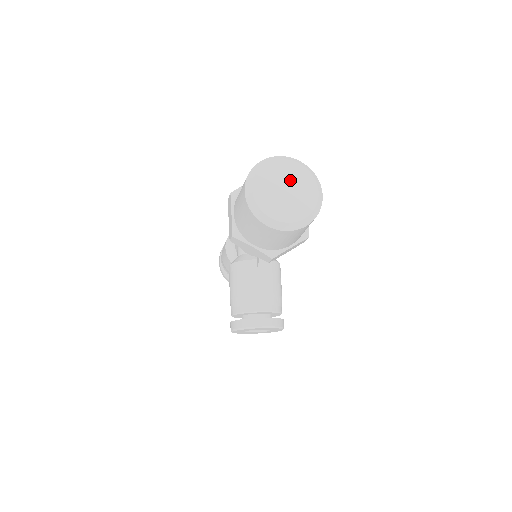
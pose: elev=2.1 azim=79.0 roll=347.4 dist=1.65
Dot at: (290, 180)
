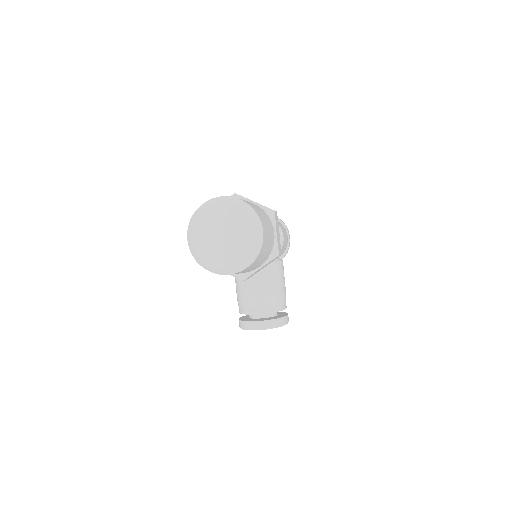
Dot at: (227, 224)
